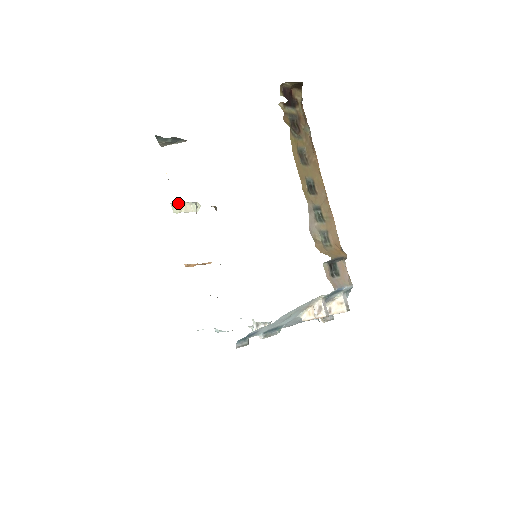
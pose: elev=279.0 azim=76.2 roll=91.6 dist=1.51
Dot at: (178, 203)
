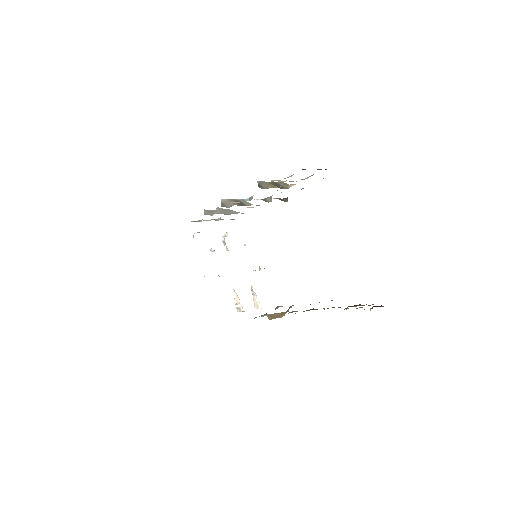
Dot at: occluded
